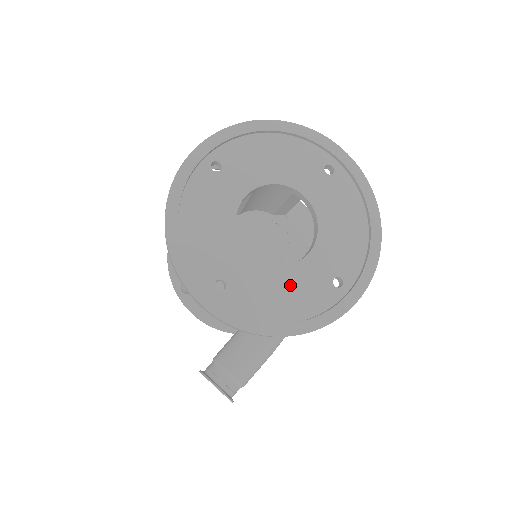
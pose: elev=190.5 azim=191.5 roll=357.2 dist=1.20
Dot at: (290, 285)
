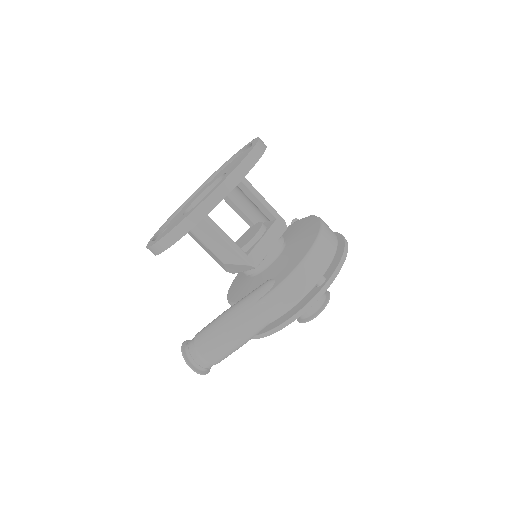
Dot at: occluded
